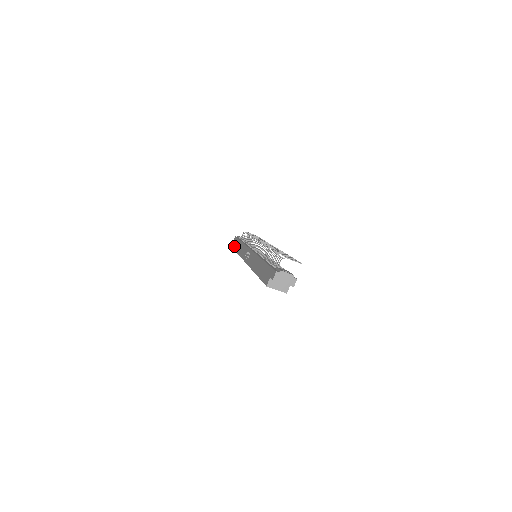
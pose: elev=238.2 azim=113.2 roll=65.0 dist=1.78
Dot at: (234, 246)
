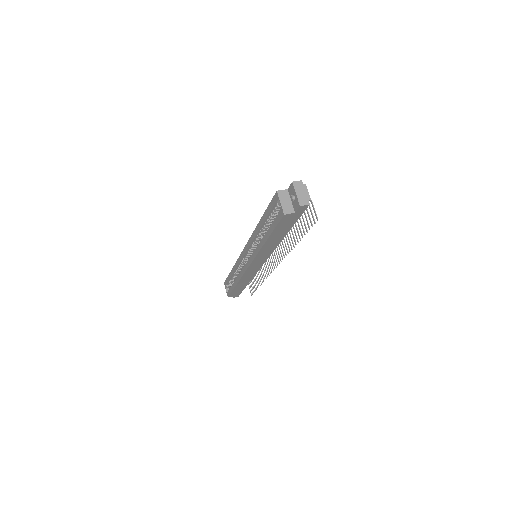
Dot at: occluded
